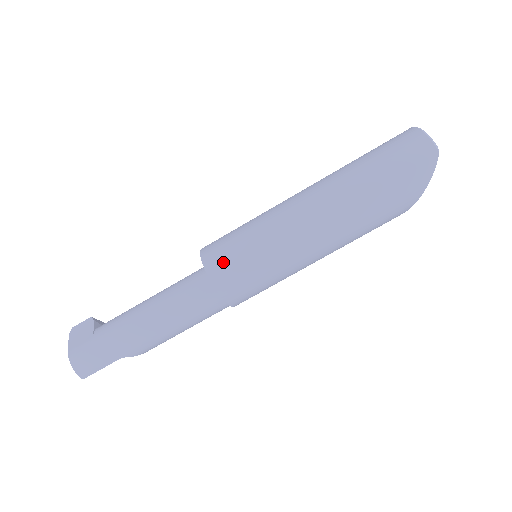
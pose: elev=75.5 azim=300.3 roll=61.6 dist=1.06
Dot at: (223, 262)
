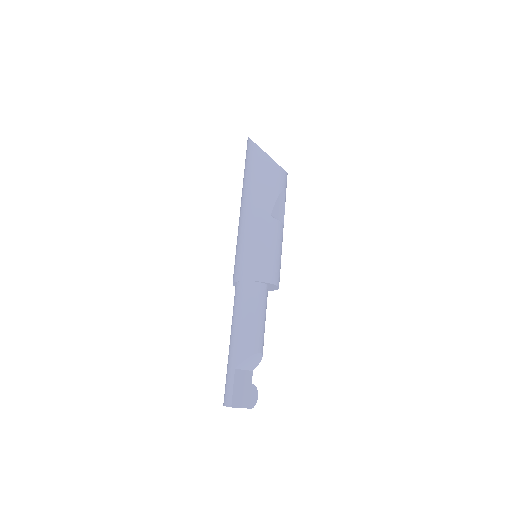
Dot at: occluded
